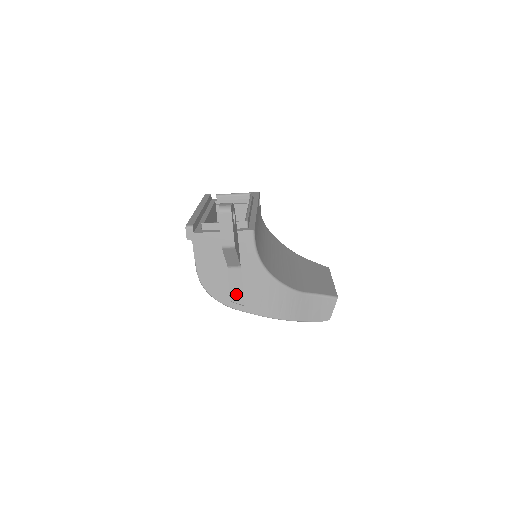
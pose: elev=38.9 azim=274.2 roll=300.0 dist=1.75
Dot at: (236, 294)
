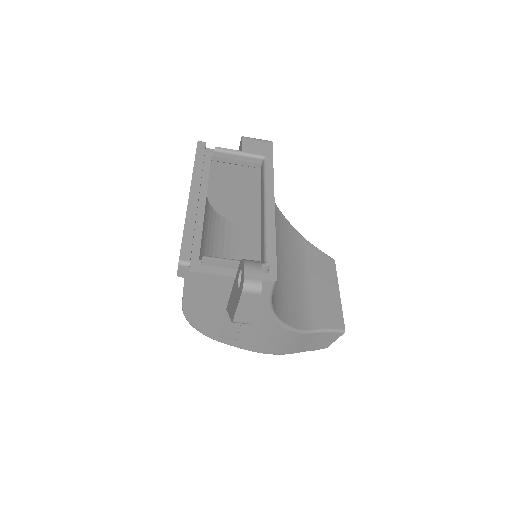
Dot at: (228, 331)
